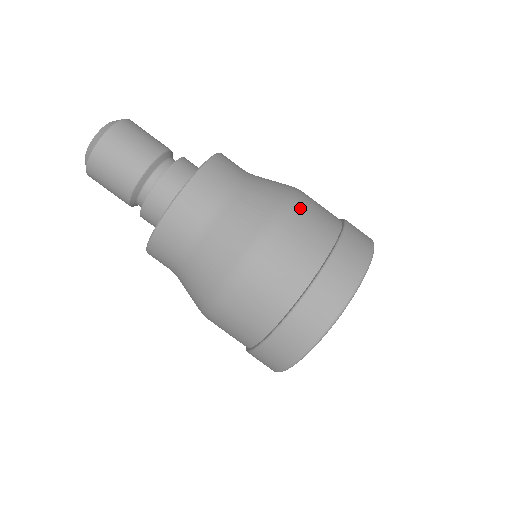
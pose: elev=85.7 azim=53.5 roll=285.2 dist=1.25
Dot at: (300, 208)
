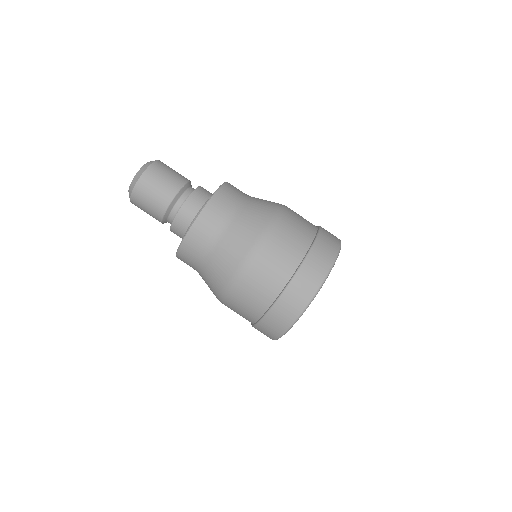
Dot at: (290, 211)
